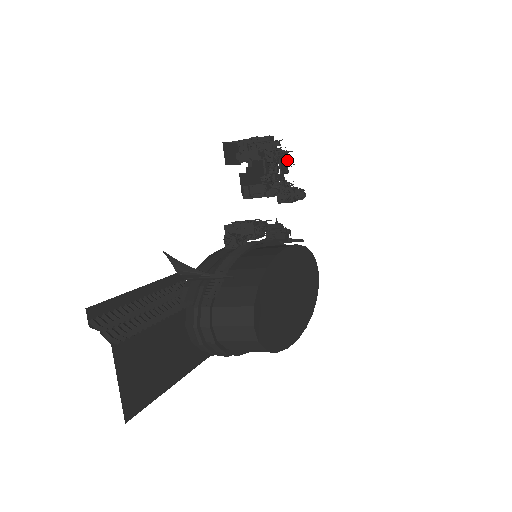
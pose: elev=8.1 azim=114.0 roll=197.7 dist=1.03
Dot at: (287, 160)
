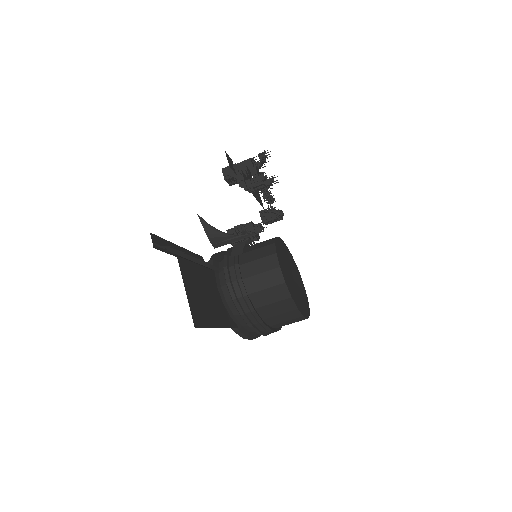
Dot at: occluded
